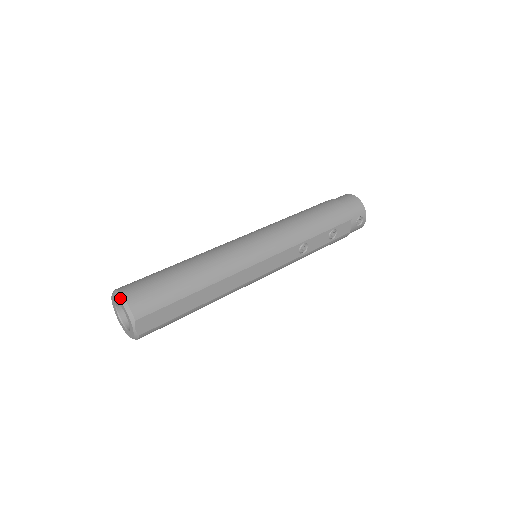
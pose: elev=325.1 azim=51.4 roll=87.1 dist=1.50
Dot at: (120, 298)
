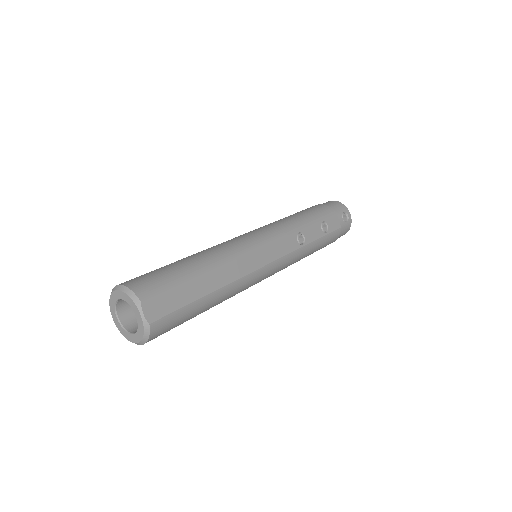
Dot at: (119, 288)
